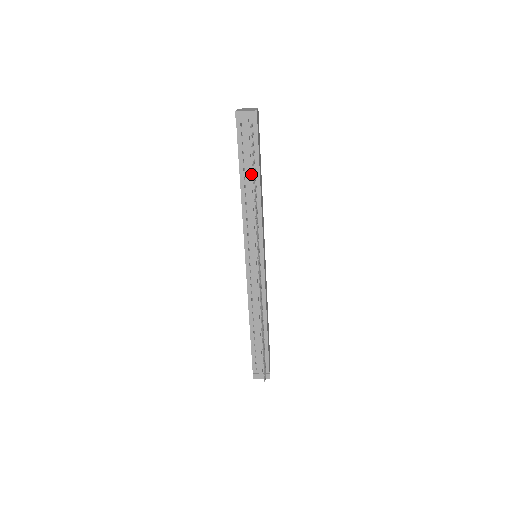
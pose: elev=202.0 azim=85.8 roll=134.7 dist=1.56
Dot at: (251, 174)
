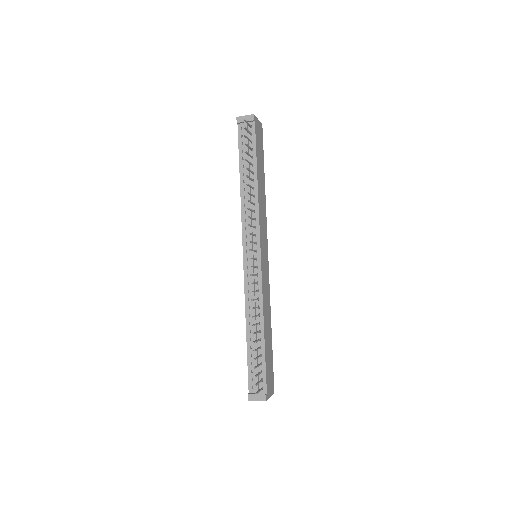
Dot at: occluded
